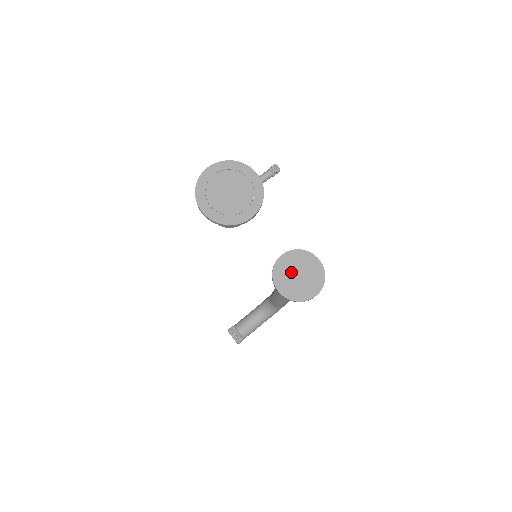
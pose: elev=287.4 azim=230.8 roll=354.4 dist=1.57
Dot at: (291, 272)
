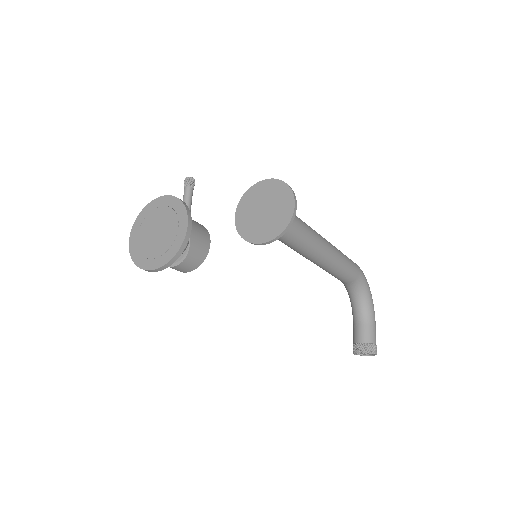
Dot at: (255, 217)
